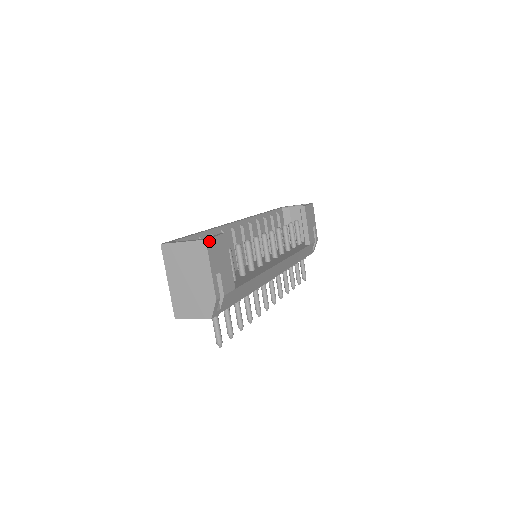
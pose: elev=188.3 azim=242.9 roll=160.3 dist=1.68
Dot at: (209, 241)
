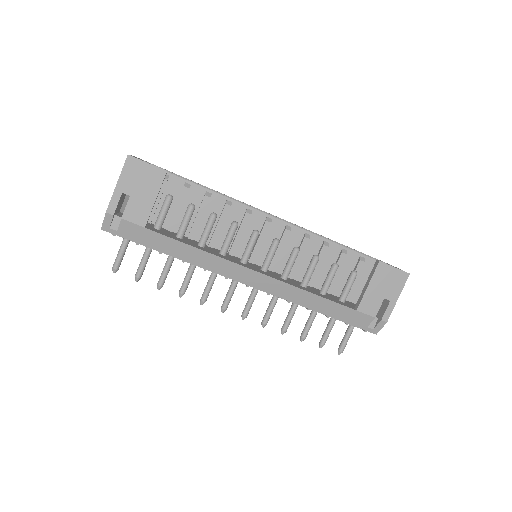
Dot at: (133, 159)
